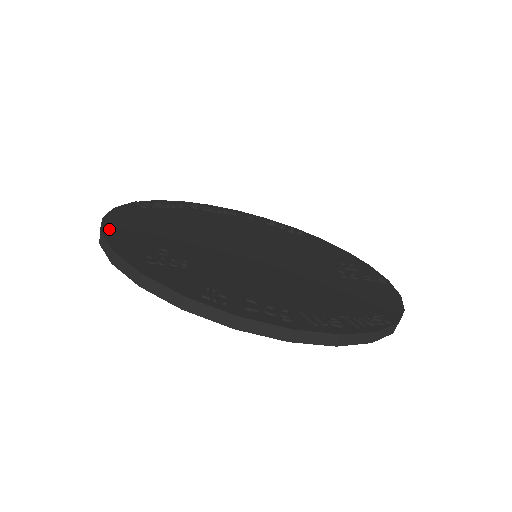
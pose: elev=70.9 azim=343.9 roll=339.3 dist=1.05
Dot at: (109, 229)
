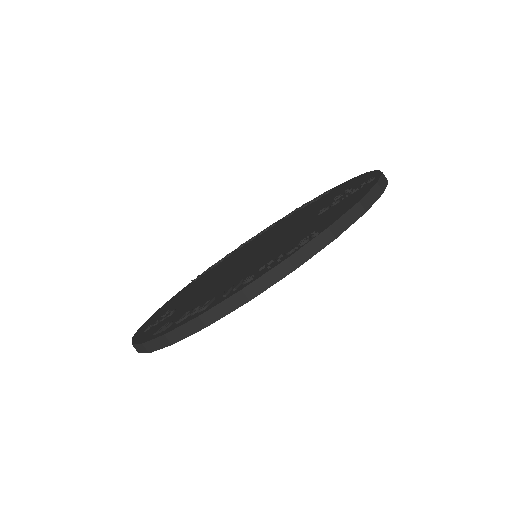
Dot at: occluded
